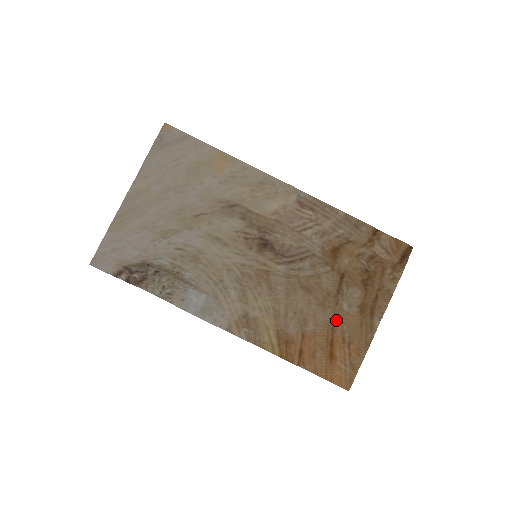
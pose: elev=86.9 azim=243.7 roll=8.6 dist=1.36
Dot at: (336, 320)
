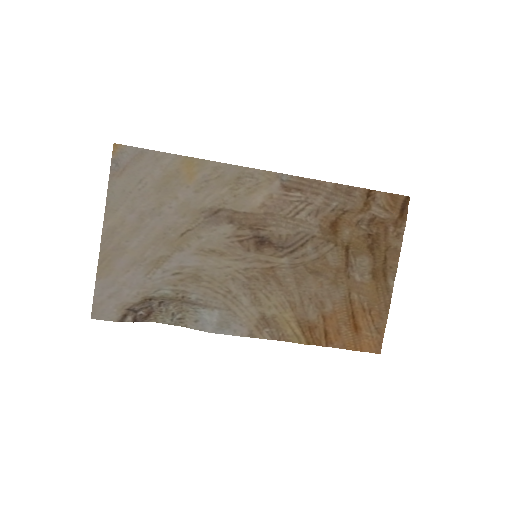
Dot at: (352, 293)
